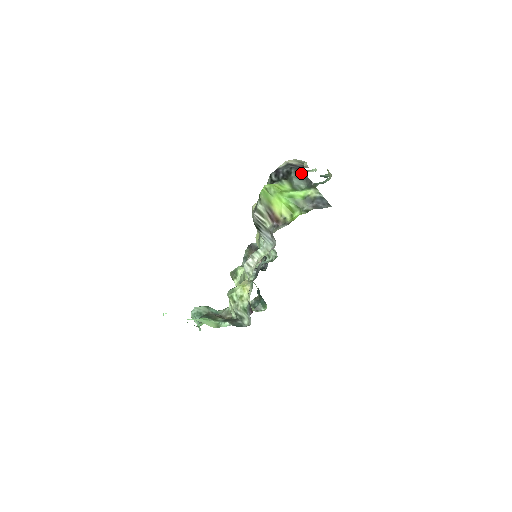
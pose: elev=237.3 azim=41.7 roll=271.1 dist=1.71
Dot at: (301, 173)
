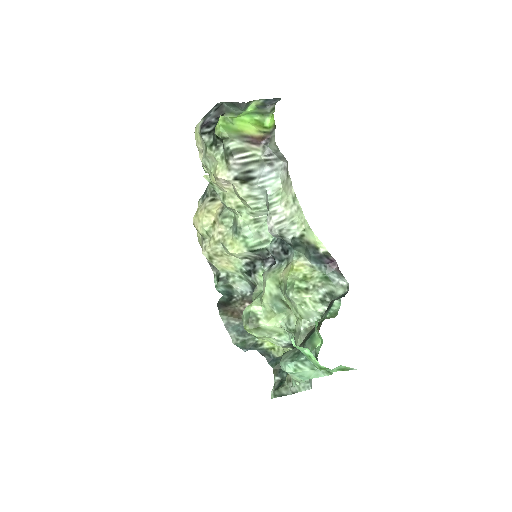
Dot at: (228, 102)
